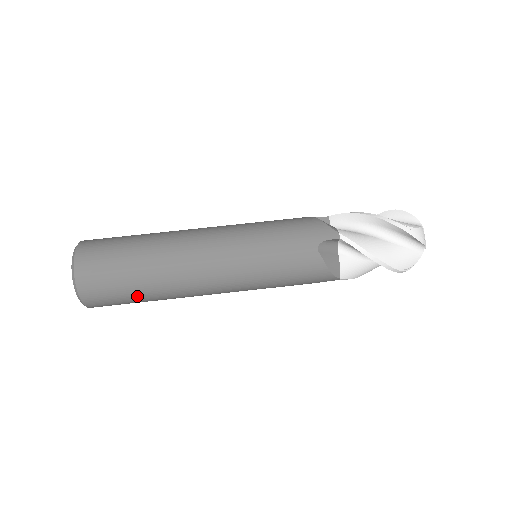
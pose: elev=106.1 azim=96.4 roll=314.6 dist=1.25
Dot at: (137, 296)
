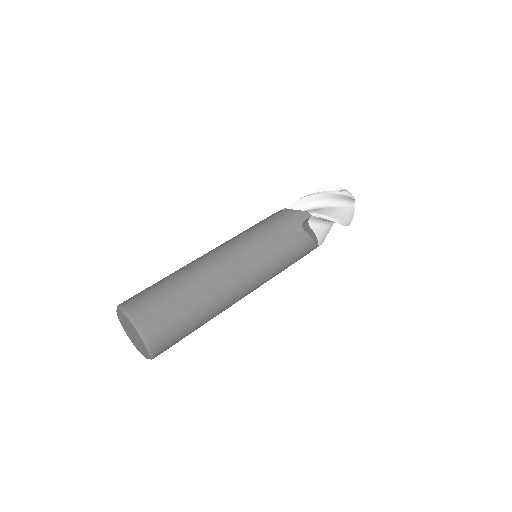
Dot at: (194, 325)
